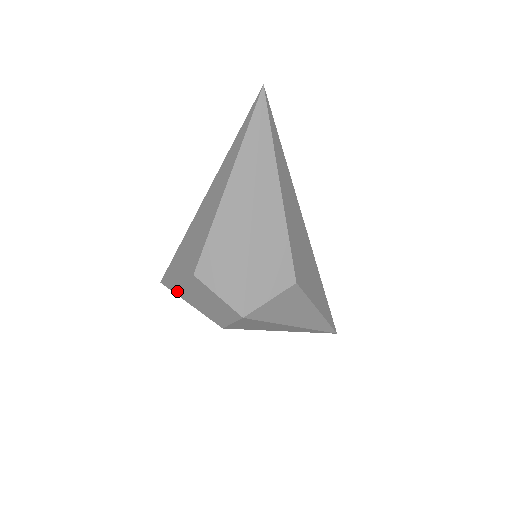
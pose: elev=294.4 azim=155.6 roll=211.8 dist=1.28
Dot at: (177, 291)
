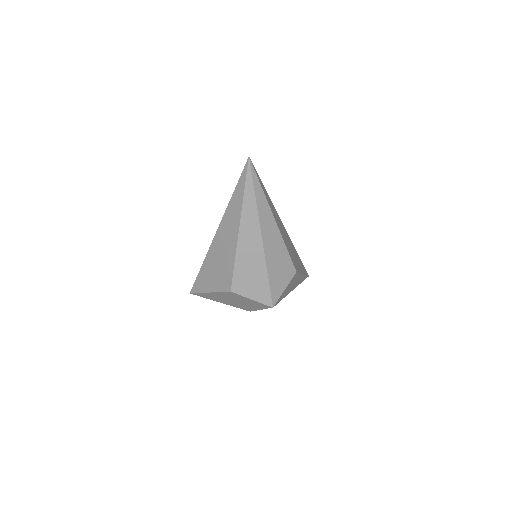
Dot at: (208, 297)
